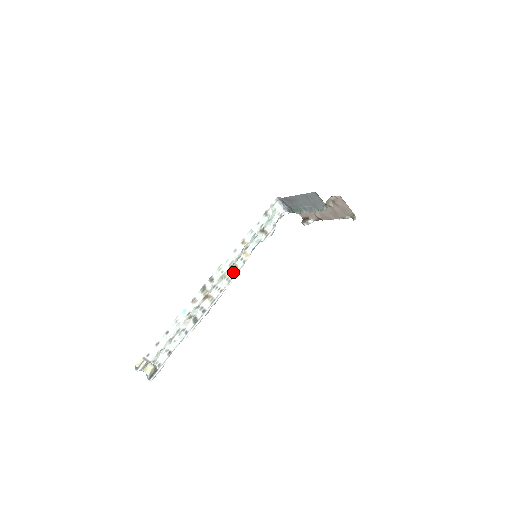
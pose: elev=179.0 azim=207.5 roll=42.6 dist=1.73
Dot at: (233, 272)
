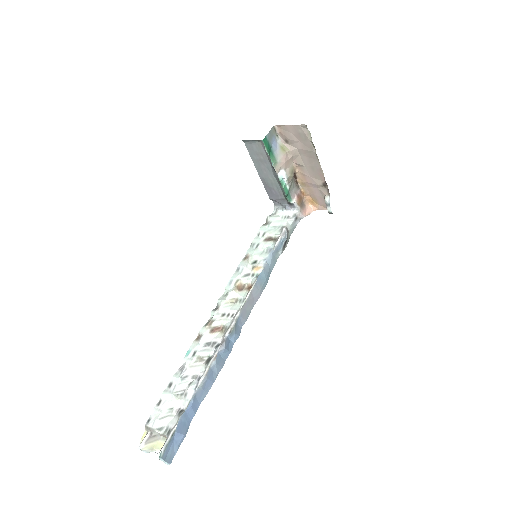
Dot at: (247, 292)
